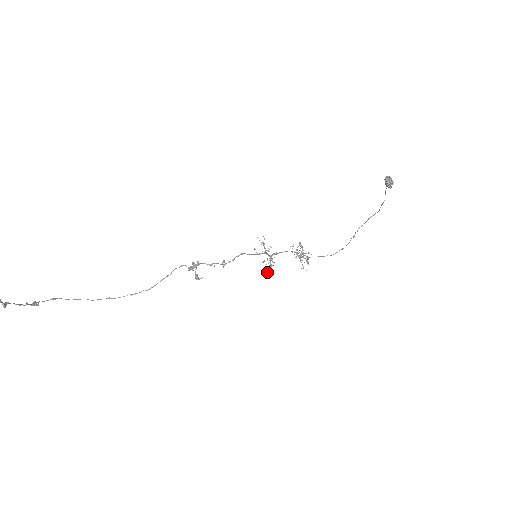
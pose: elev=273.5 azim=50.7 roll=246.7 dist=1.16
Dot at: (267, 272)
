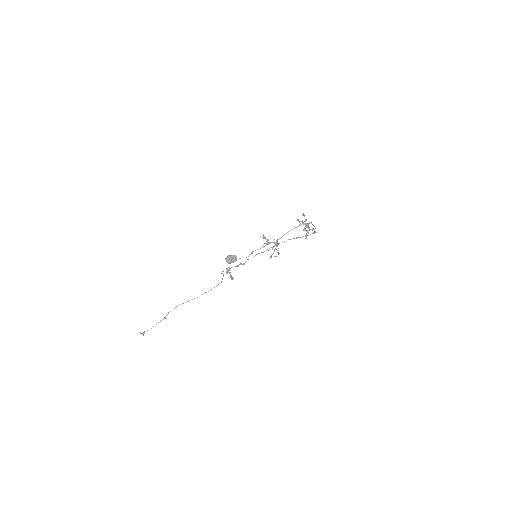
Dot at: occluded
